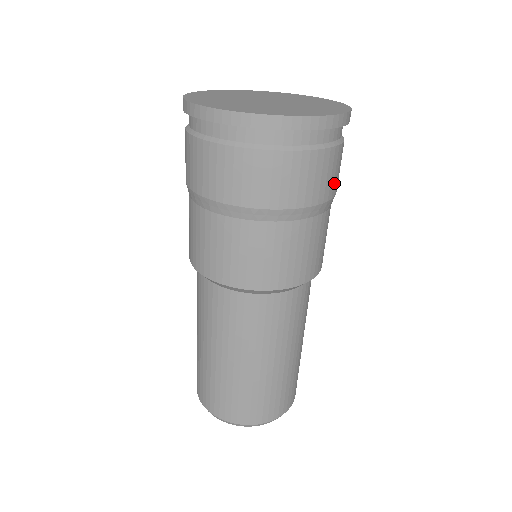
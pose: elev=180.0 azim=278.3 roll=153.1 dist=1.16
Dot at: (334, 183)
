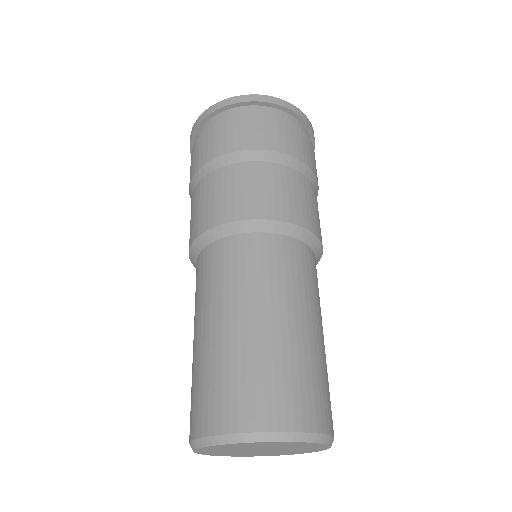
Dot at: (304, 154)
